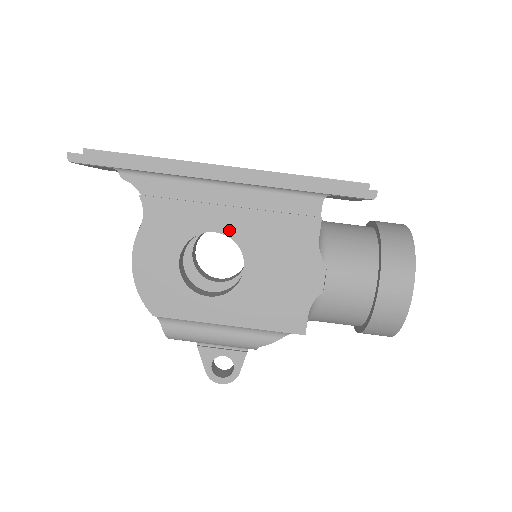
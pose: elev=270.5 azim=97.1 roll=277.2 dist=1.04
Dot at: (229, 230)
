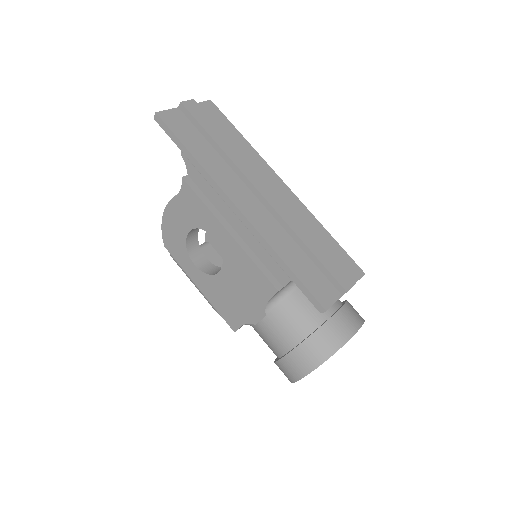
Dot at: (222, 244)
